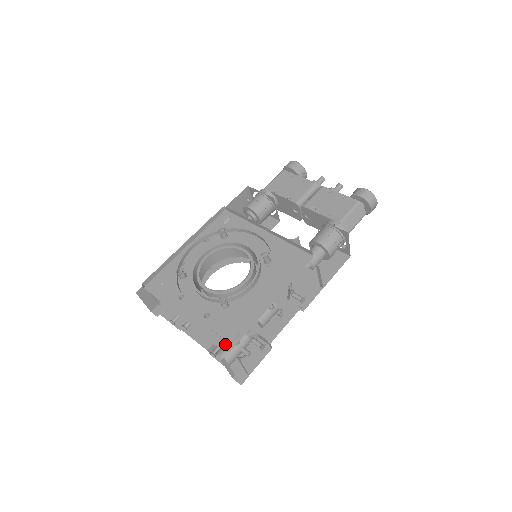
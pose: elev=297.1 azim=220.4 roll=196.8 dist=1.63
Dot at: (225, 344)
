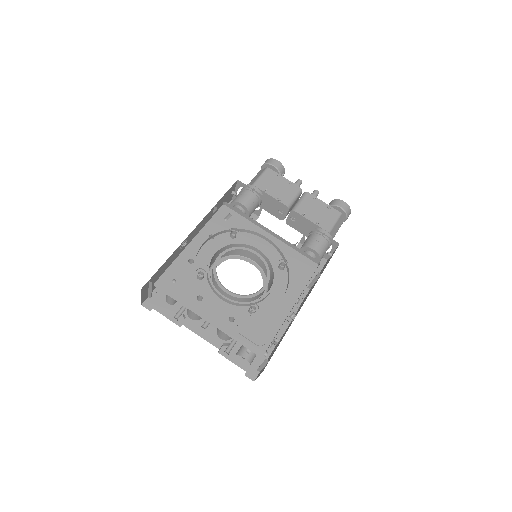
Dot at: (257, 349)
